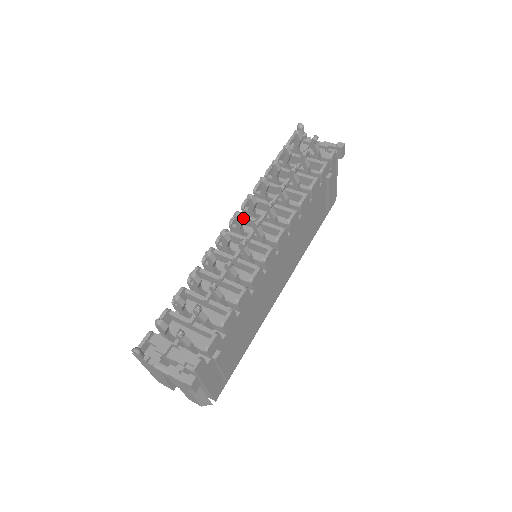
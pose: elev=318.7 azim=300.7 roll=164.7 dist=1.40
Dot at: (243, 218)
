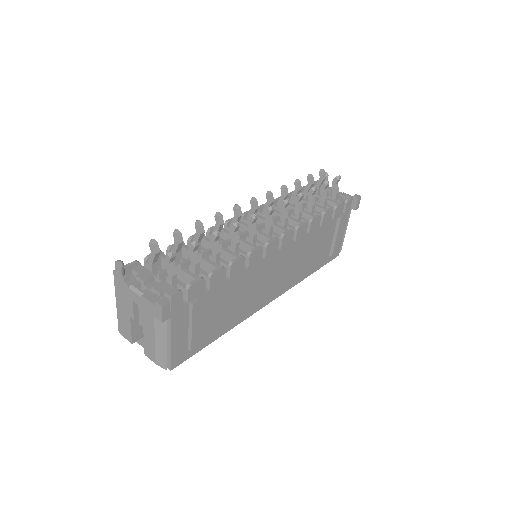
Dot at: (258, 206)
